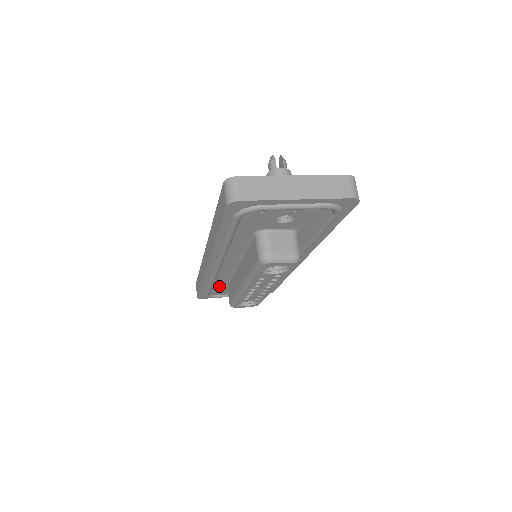
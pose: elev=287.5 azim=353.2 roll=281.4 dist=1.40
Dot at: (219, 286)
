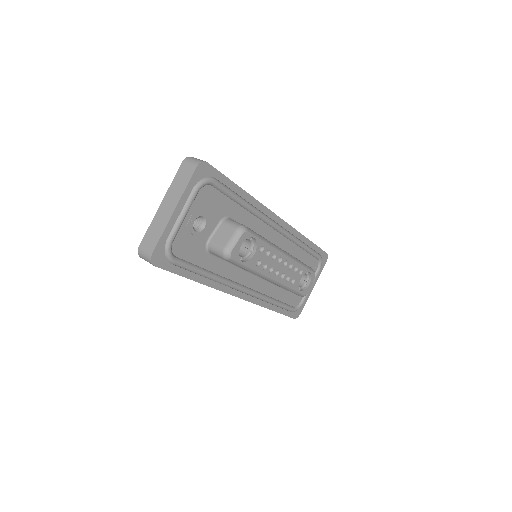
Dot at: (284, 297)
